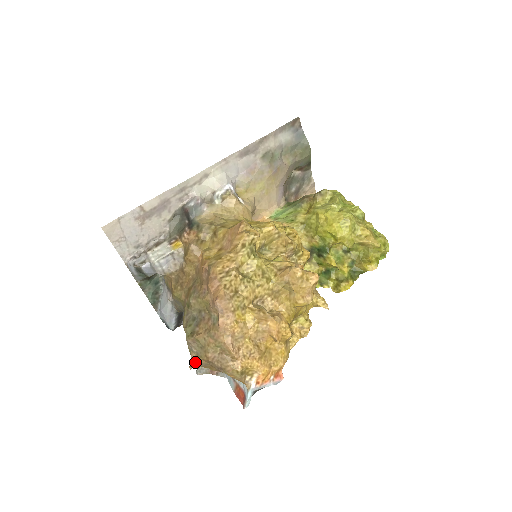
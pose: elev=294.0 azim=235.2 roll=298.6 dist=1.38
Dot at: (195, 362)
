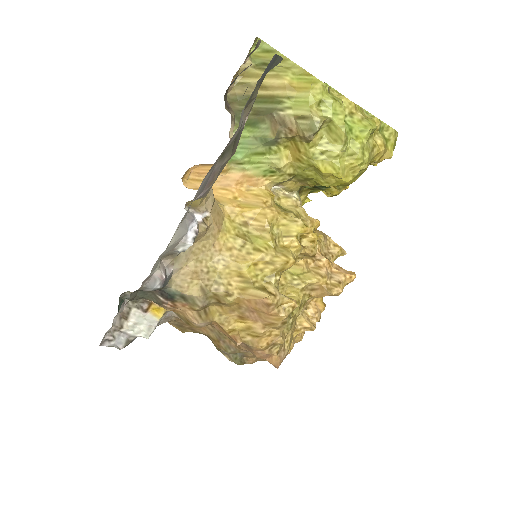
Dot at: occluded
